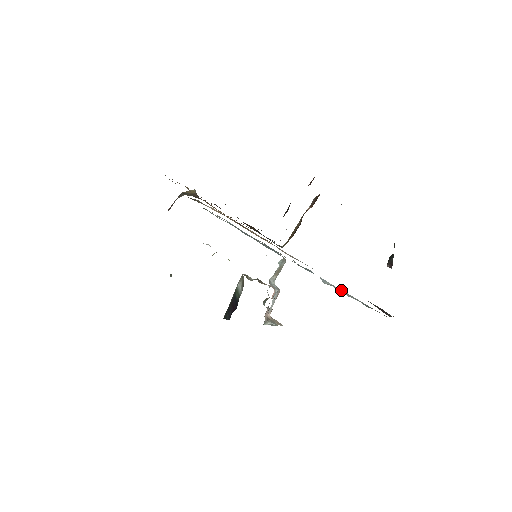
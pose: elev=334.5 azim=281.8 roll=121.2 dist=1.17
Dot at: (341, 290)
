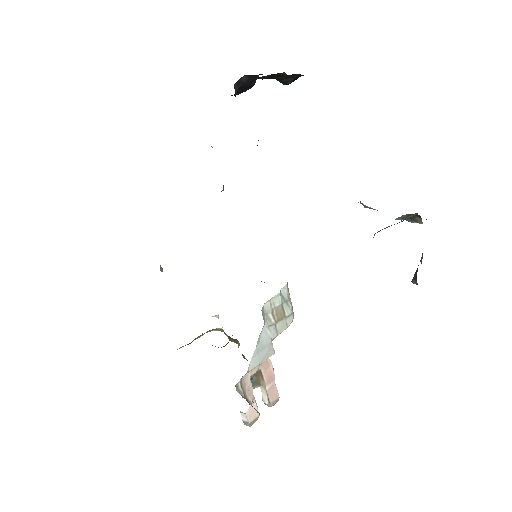
Dot at: occluded
